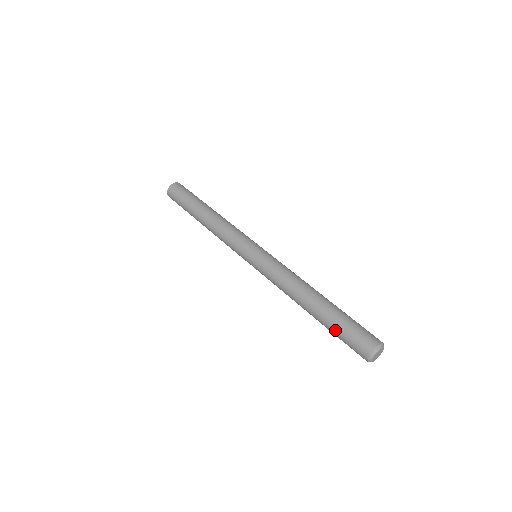
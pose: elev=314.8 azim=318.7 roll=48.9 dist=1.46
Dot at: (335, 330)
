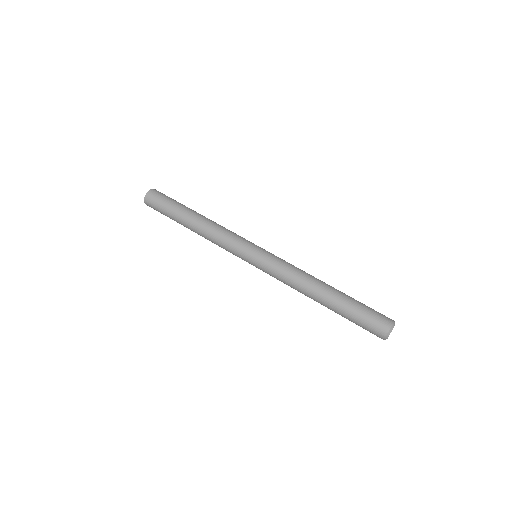
Dot at: (352, 313)
